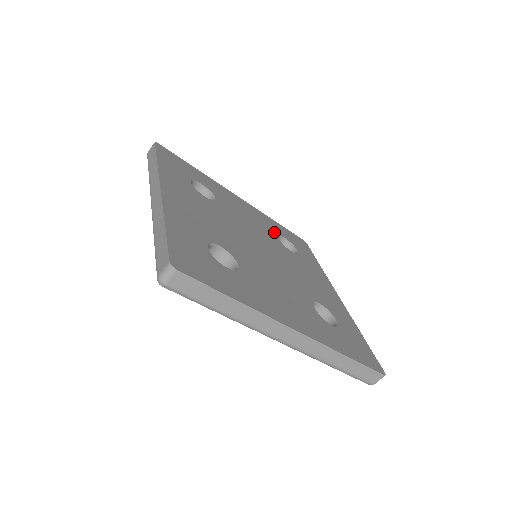
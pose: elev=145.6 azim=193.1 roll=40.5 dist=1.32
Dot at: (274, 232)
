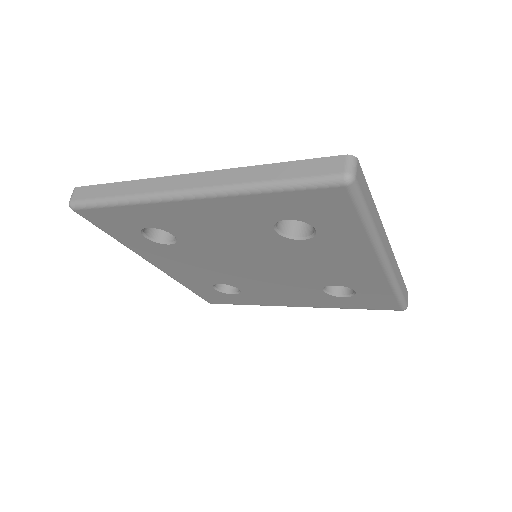
Dot at: occluded
